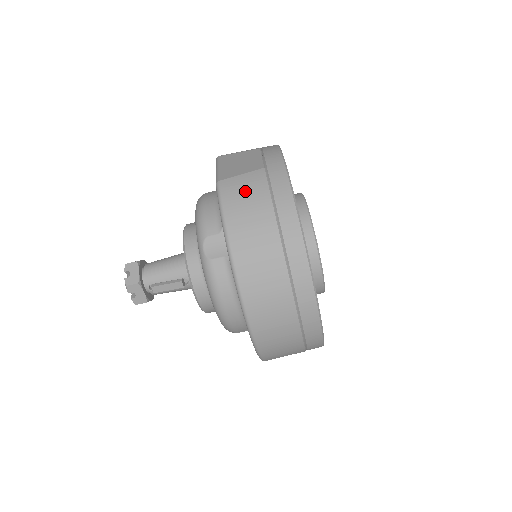
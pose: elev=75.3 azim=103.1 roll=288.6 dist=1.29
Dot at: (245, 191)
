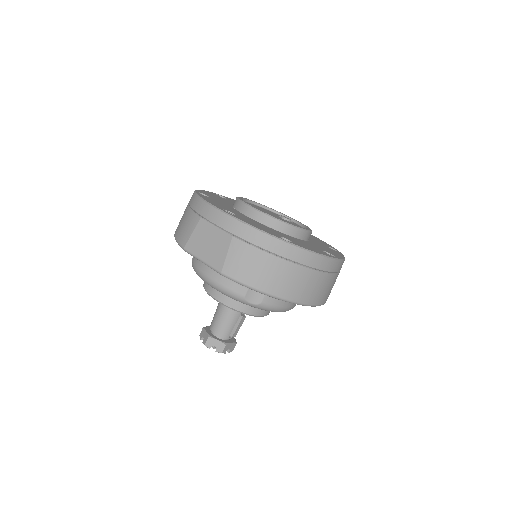
Dot at: (244, 263)
